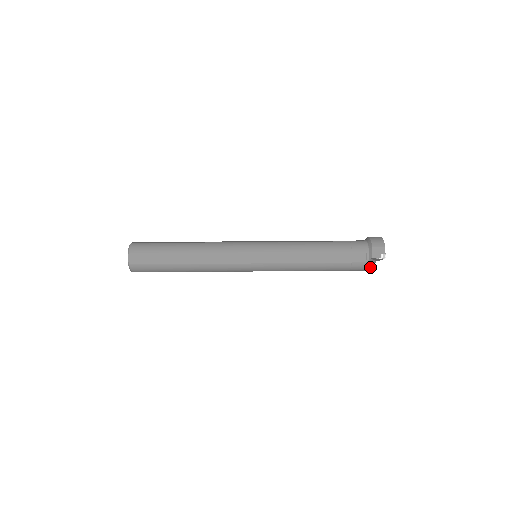
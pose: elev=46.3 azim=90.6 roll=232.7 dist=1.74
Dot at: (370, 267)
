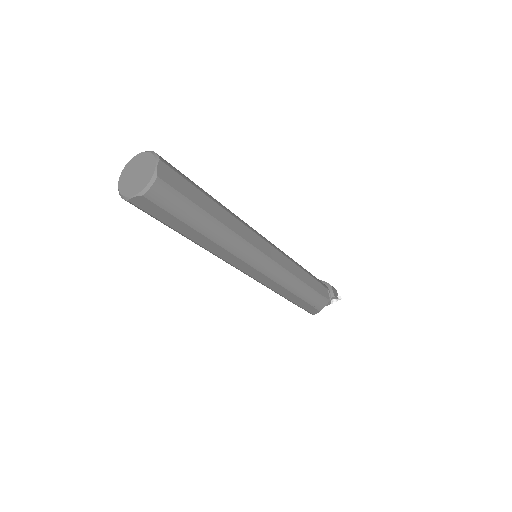
Dot at: occluded
